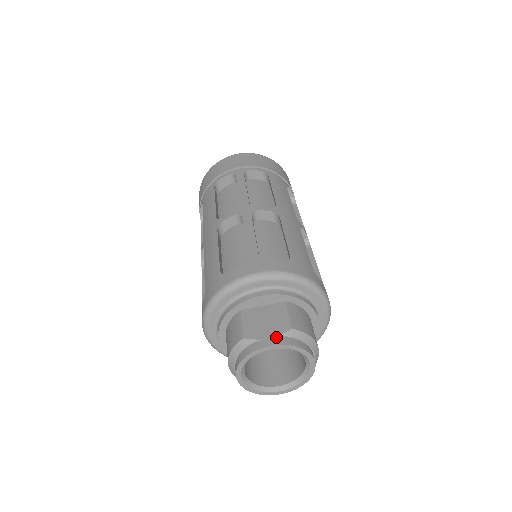
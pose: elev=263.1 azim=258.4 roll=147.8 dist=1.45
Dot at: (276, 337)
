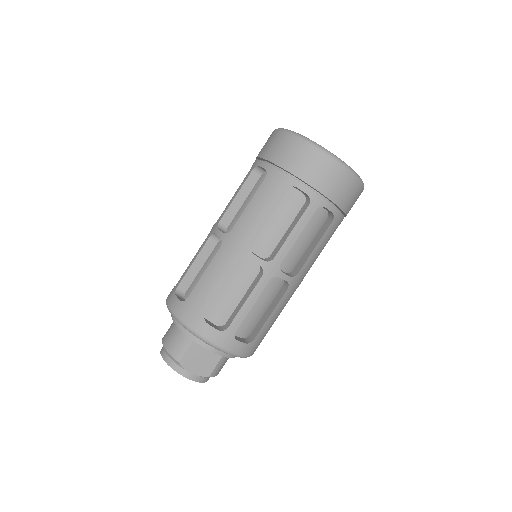
Dot at: (196, 375)
